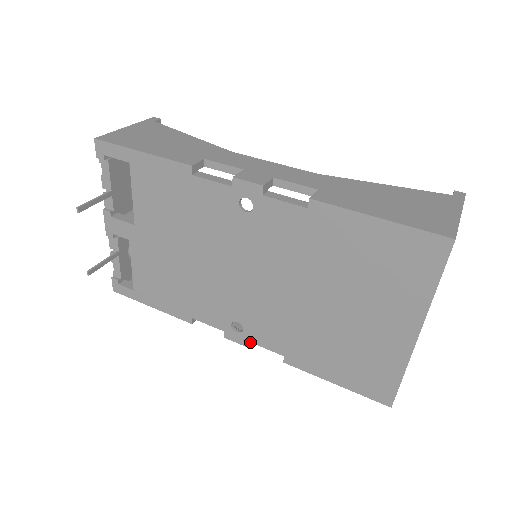
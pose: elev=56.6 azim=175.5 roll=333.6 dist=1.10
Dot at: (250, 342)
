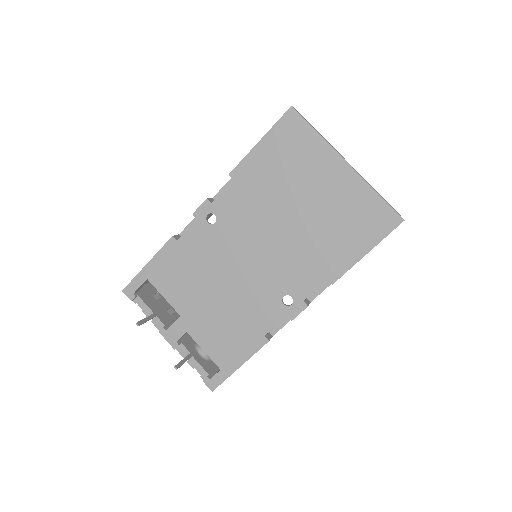
Dot at: (304, 300)
